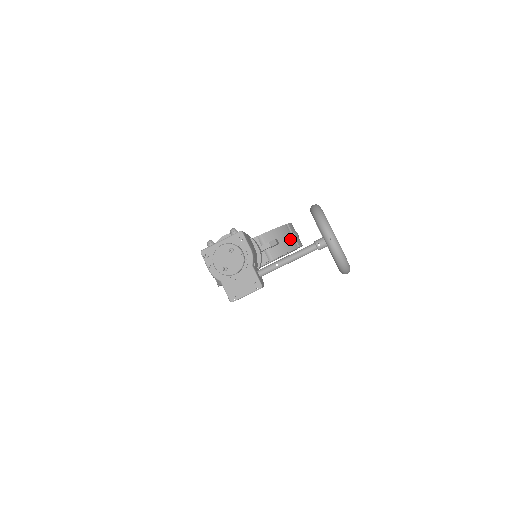
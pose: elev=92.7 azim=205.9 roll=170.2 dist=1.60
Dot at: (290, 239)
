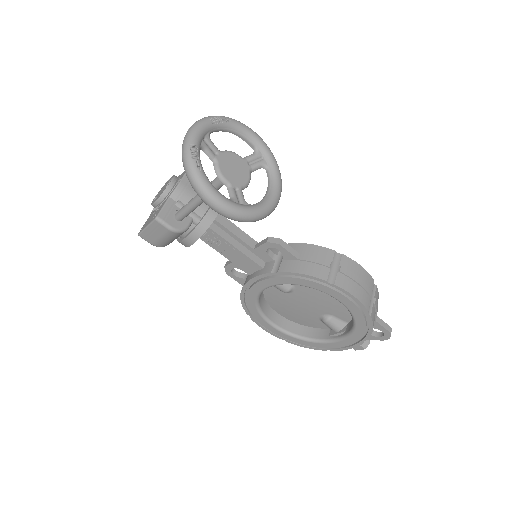
Dot at: (324, 266)
